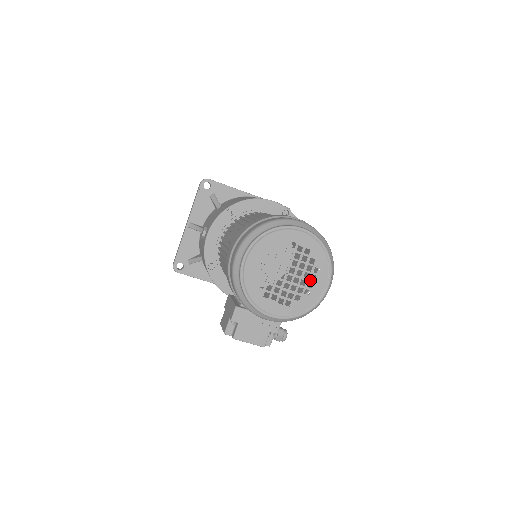
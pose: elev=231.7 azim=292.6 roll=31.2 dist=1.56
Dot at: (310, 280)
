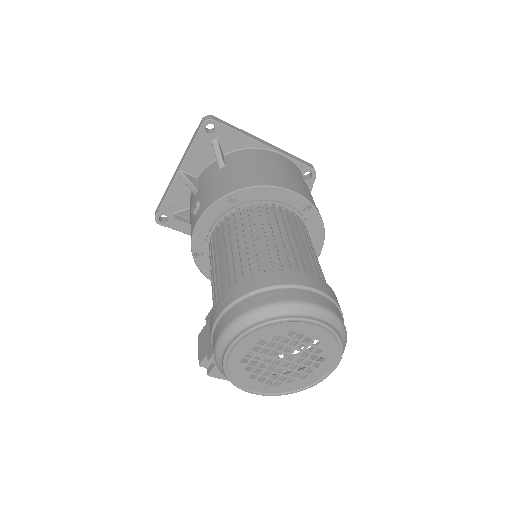
Dot at: (310, 367)
